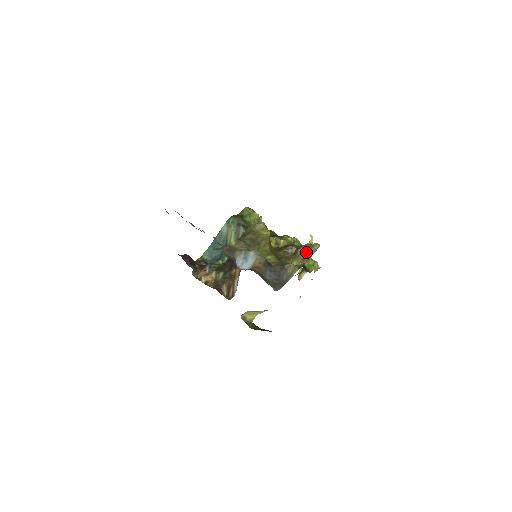
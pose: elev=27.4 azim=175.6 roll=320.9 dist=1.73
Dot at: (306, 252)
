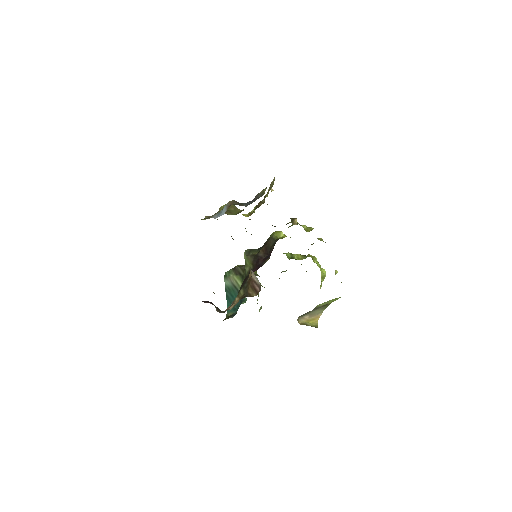
Dot at: (269, 188)
